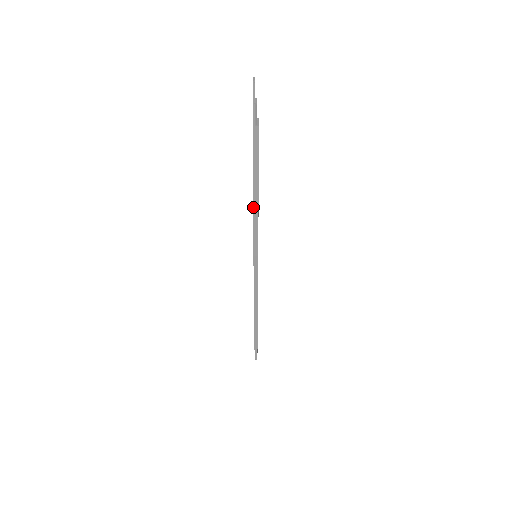
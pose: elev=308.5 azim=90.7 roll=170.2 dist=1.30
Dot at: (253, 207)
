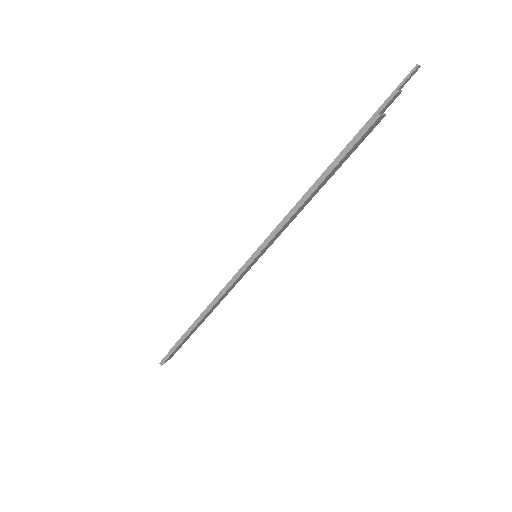
Dot at: (299, 200)
